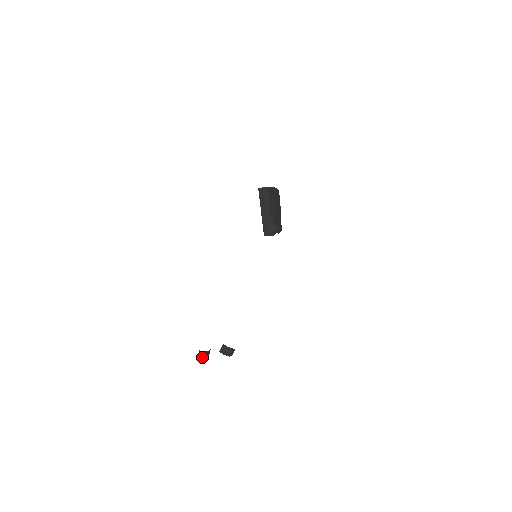
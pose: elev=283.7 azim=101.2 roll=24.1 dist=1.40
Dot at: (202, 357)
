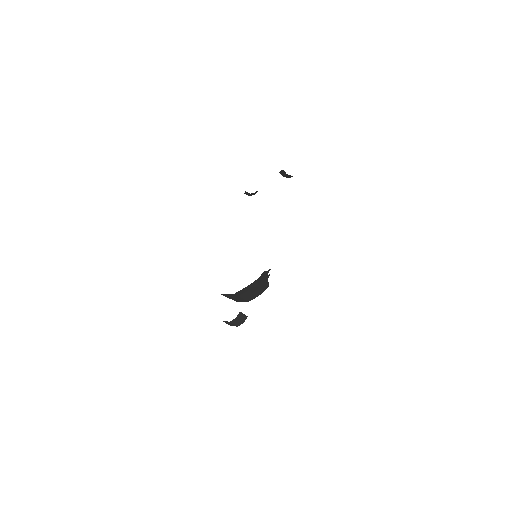
Dot at: (249, 194)
